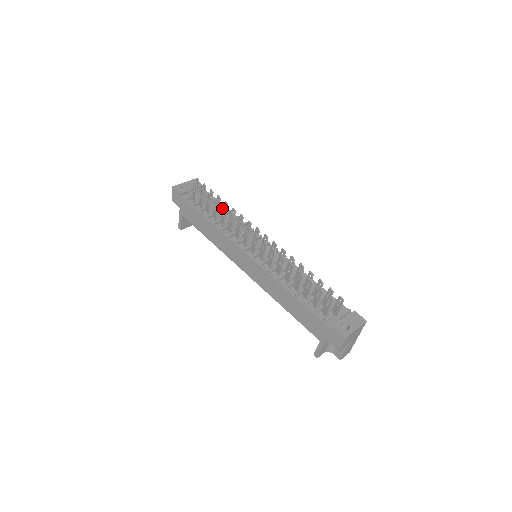
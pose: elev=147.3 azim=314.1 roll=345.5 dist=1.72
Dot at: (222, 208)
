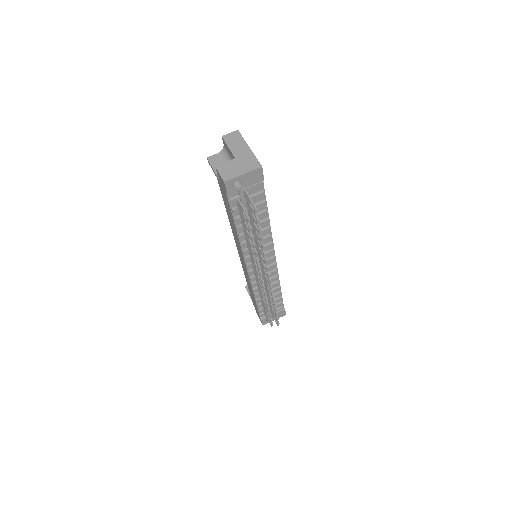
Dot at: (263, 212)
